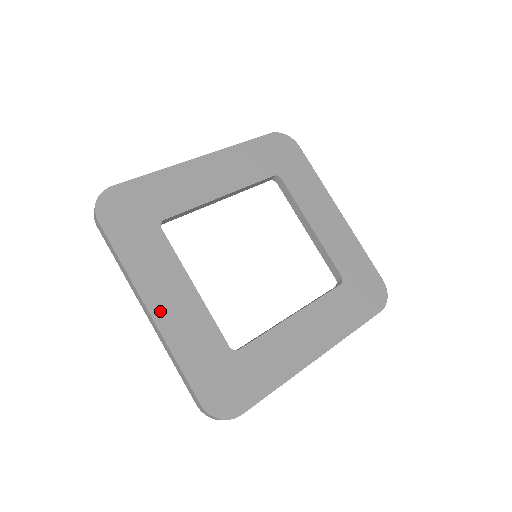
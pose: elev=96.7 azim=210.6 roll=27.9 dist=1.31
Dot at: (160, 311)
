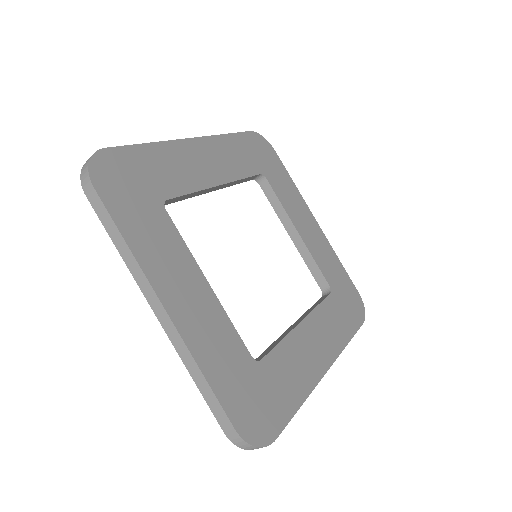
Dot at: (177, 309)
